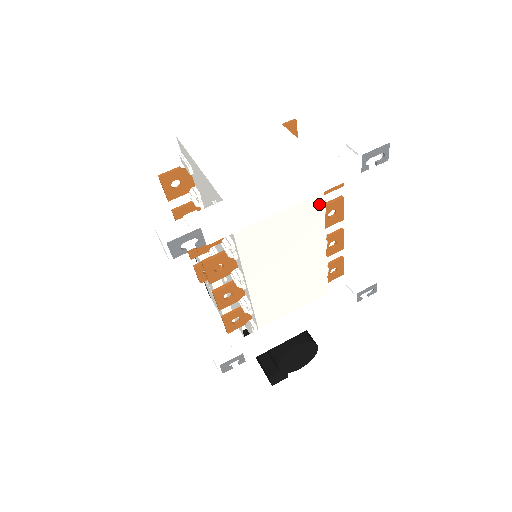
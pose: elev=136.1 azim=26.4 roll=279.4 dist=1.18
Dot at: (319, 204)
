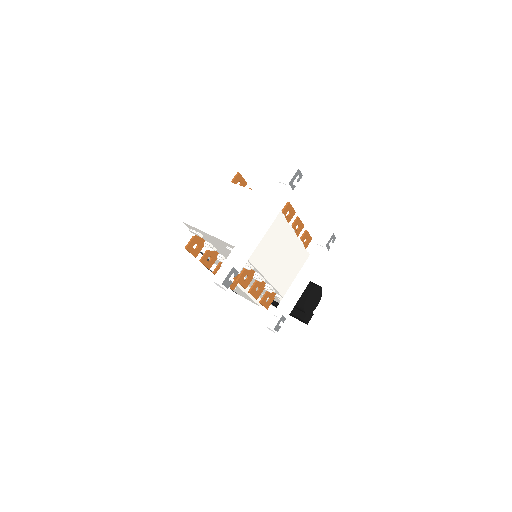
Dot at: (280, 216)
